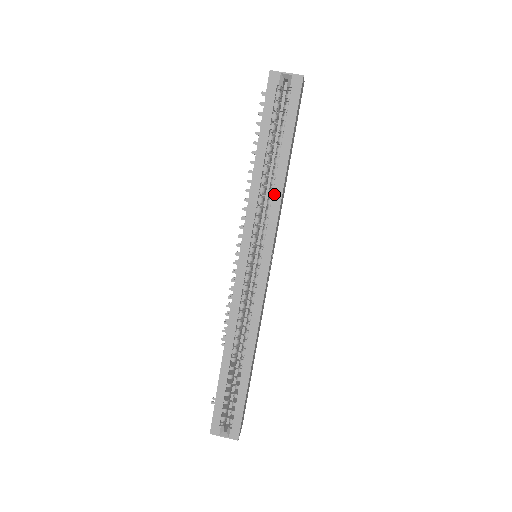
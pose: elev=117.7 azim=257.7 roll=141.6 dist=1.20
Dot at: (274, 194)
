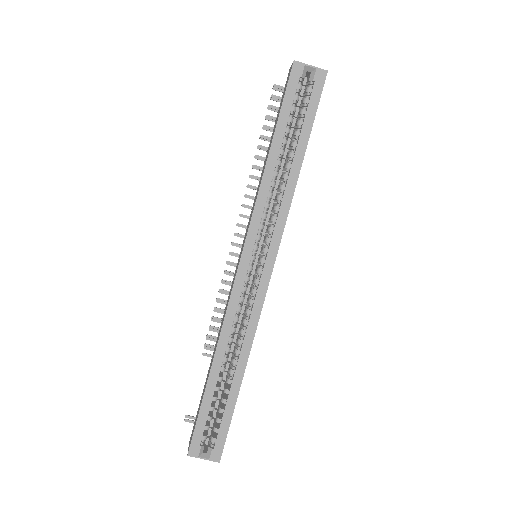
Dot at: (286, 190)
